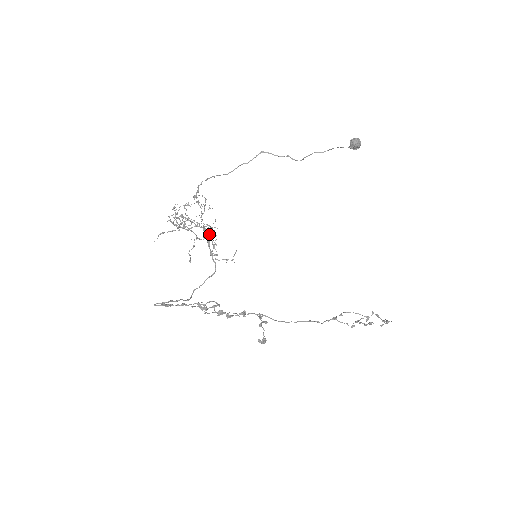
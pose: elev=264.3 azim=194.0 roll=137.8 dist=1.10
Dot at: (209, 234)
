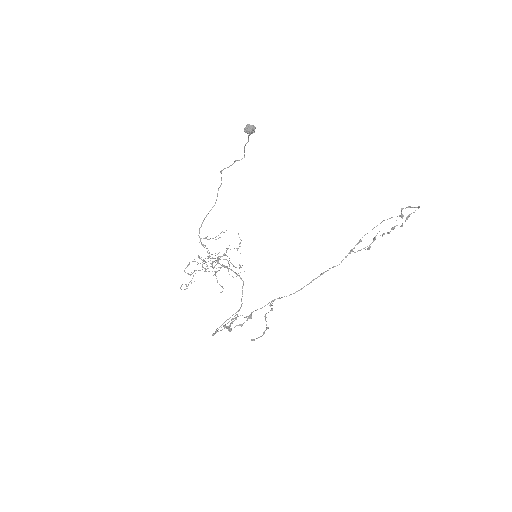
Dot at: occluded
